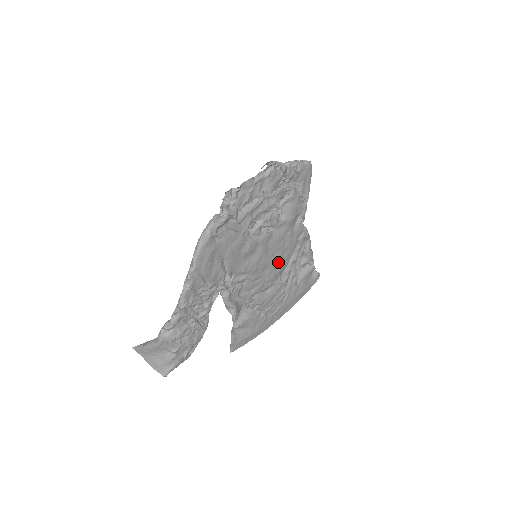
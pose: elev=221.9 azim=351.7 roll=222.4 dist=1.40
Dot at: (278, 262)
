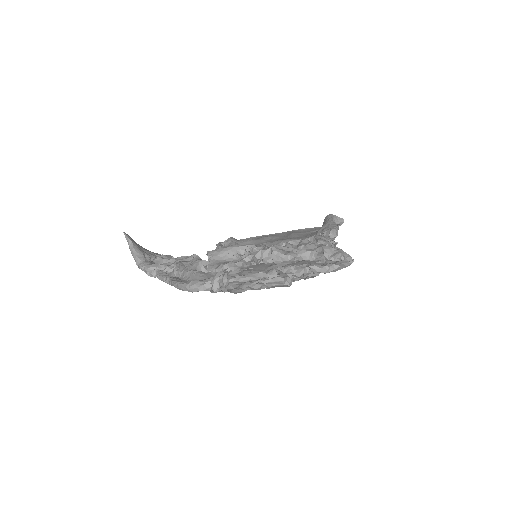
Dot at: occluded
